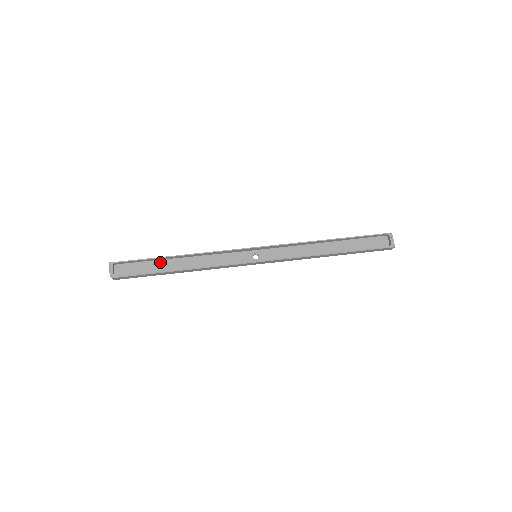
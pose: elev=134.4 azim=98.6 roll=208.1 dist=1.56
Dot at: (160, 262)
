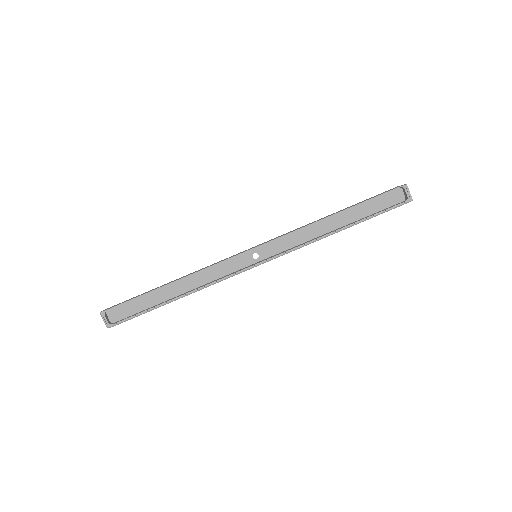
Dot at: (153, 293)
